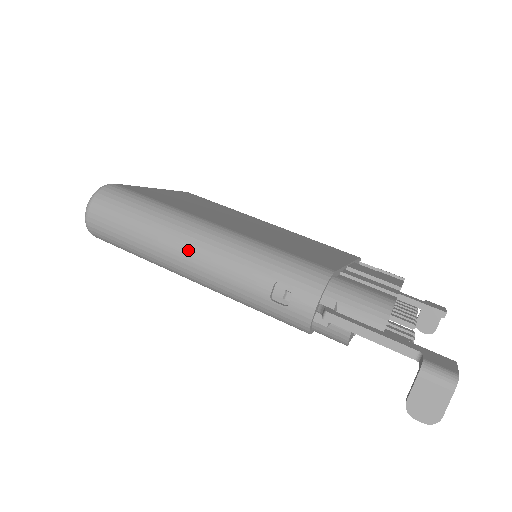
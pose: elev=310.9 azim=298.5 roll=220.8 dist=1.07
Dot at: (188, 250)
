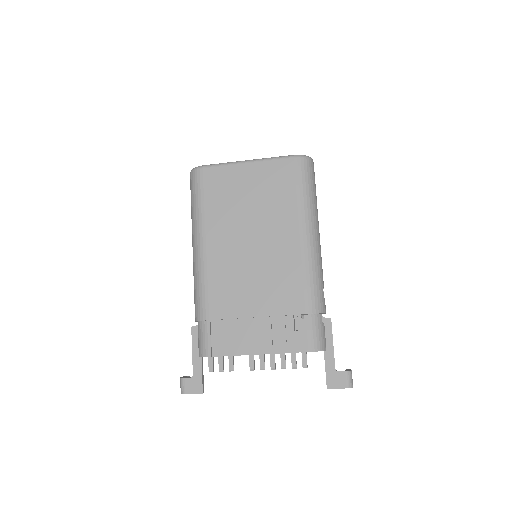
Dot at: occluded
